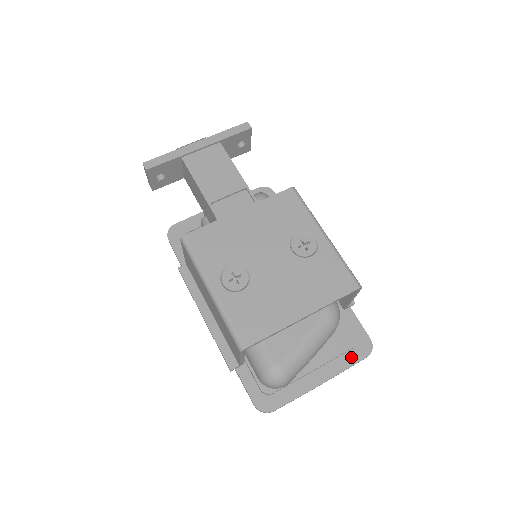
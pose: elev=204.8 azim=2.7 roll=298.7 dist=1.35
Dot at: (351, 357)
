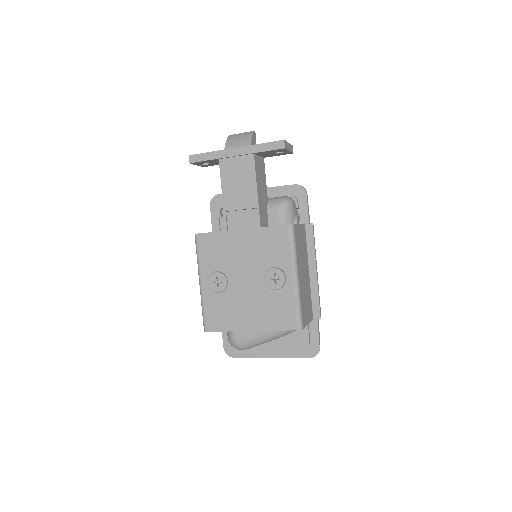
Dot at: (299, 352)
